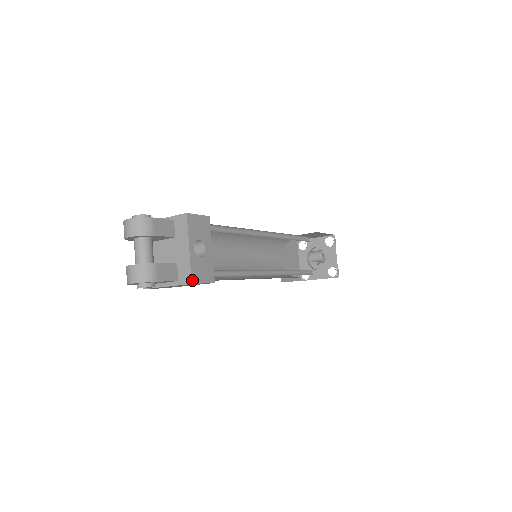
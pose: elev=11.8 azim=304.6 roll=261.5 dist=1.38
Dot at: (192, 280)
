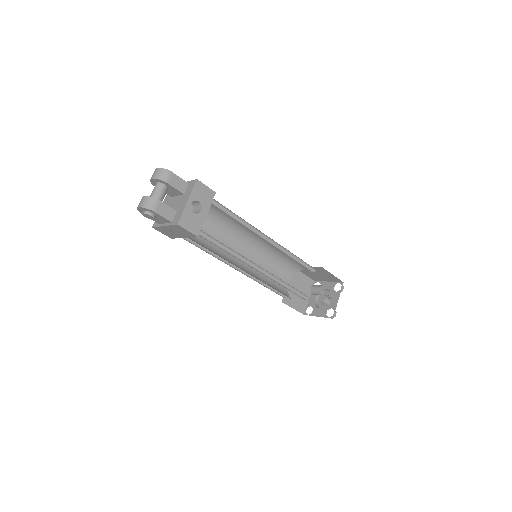
Dot at: (179, 222)
